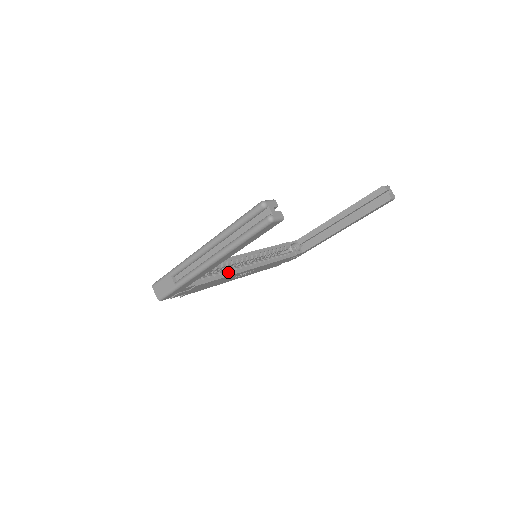
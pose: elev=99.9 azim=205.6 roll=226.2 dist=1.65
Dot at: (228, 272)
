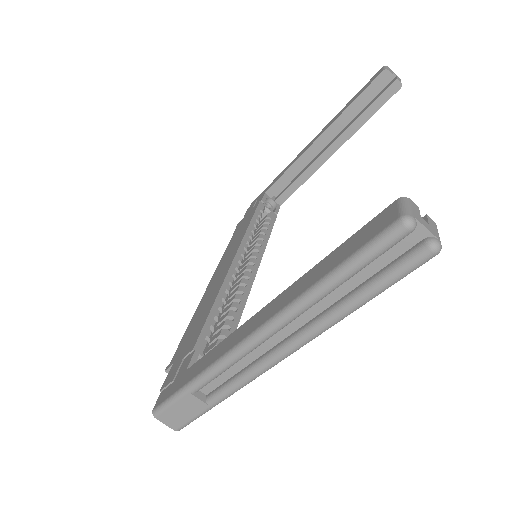
Dot at: (238, 306)
